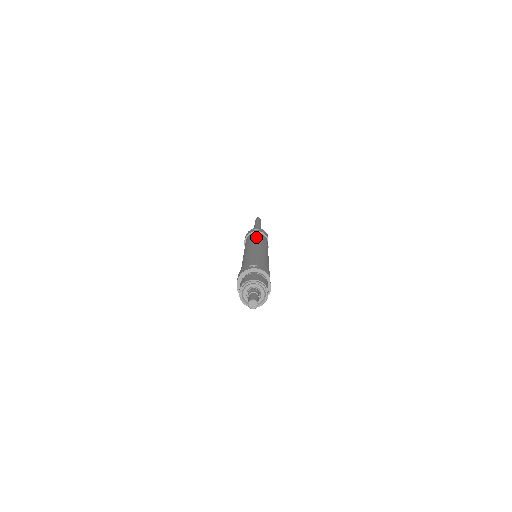
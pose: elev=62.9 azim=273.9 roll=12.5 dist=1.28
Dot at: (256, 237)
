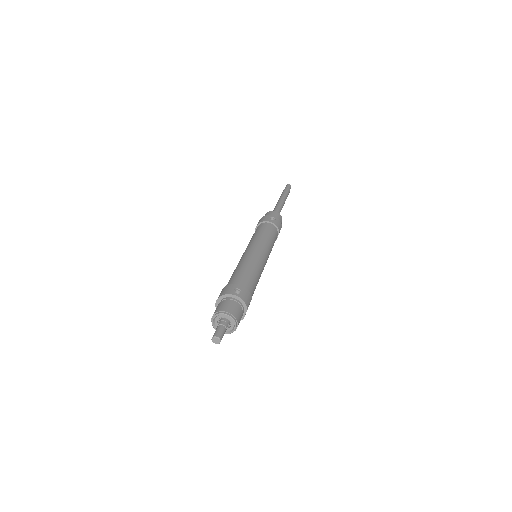
Dot at: (266, 233)
